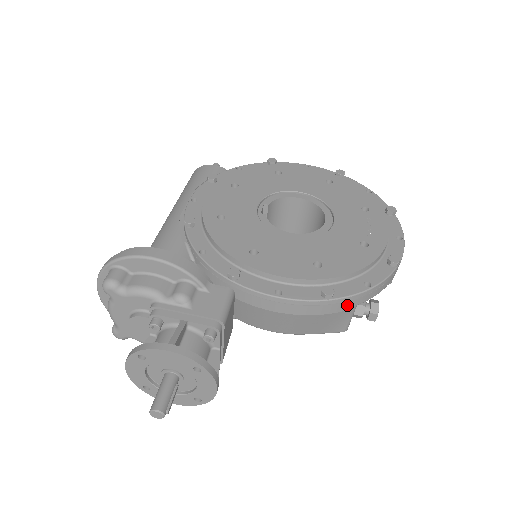
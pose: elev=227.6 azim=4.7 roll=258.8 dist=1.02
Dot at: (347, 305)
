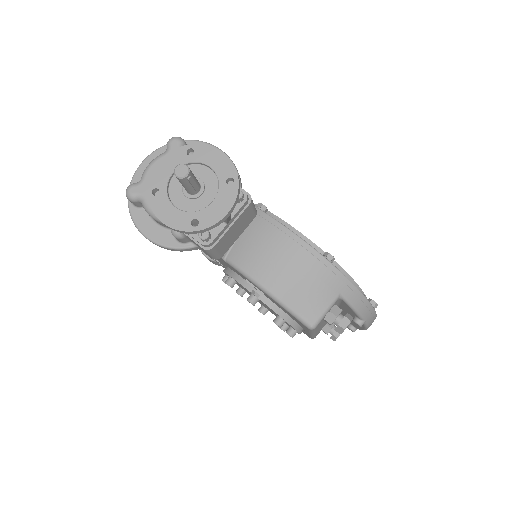
Dot at: (336, 283)
